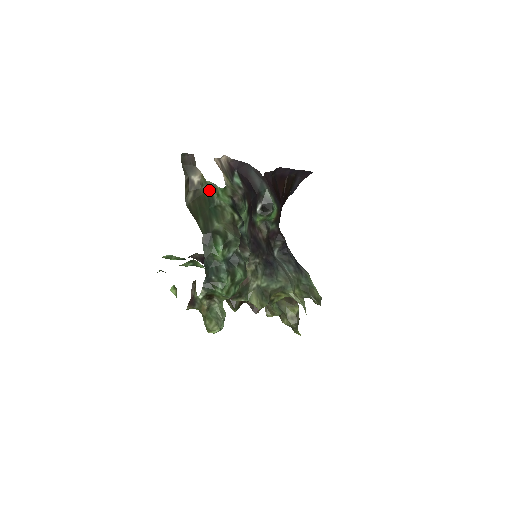
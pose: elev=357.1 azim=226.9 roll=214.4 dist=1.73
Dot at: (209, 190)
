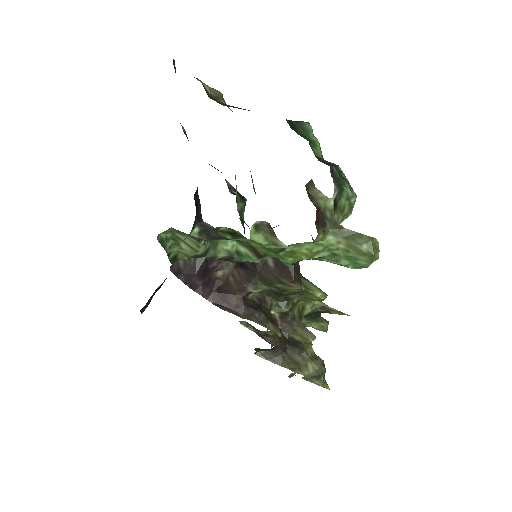
Dot at: occluded
